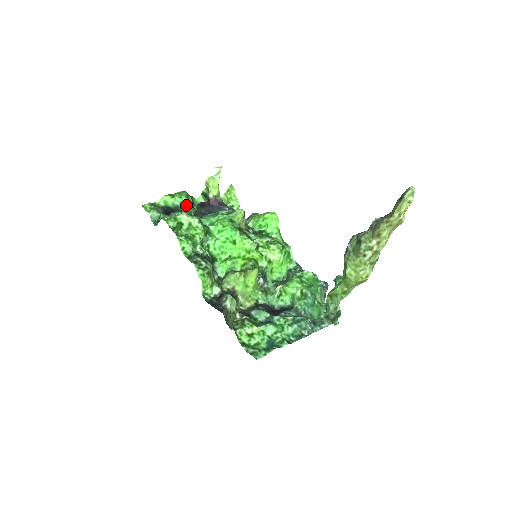
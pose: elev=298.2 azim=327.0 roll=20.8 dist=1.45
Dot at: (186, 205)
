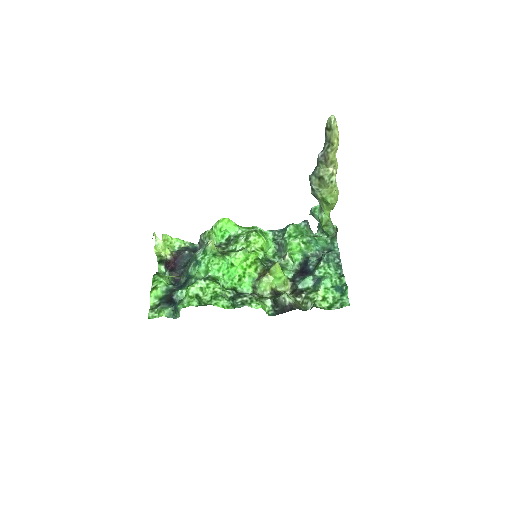
Dot at: occluded
